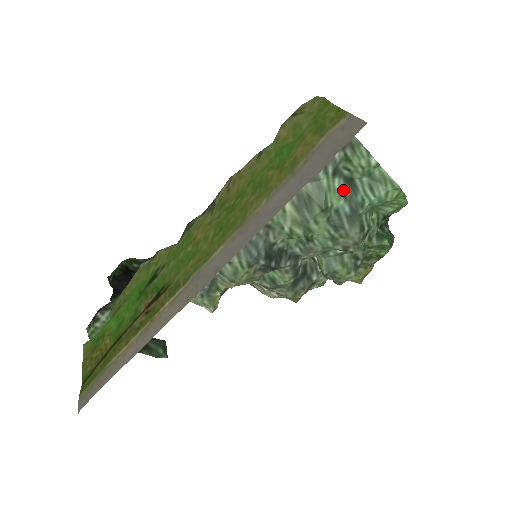
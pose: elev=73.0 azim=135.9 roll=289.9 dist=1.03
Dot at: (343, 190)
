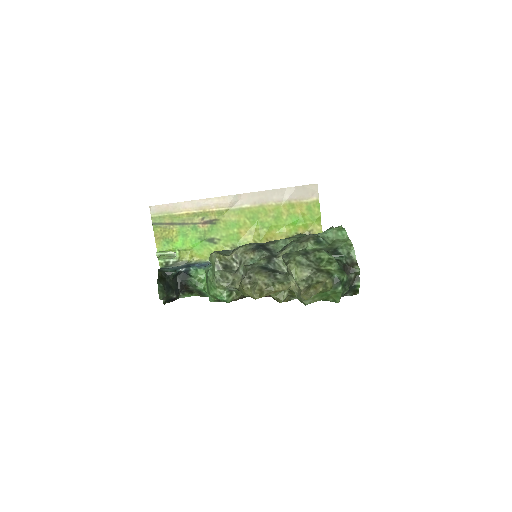
Dot at: occluded
